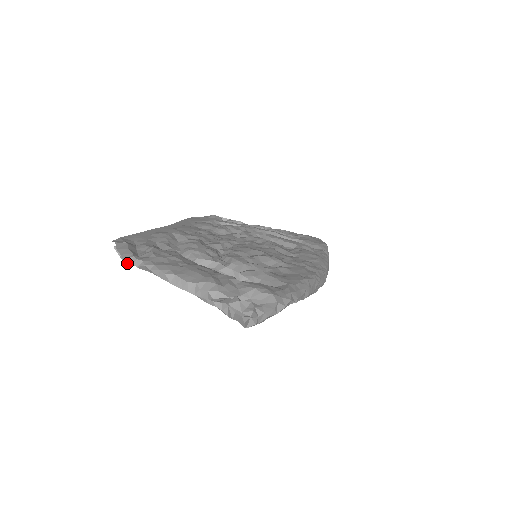
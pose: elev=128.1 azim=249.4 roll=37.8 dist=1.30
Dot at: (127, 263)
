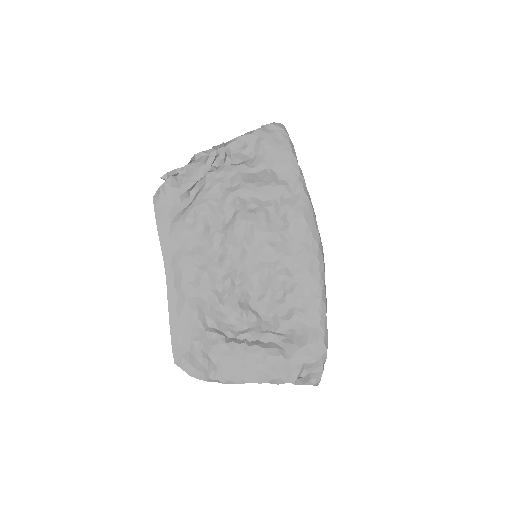
Dot at: occluded
